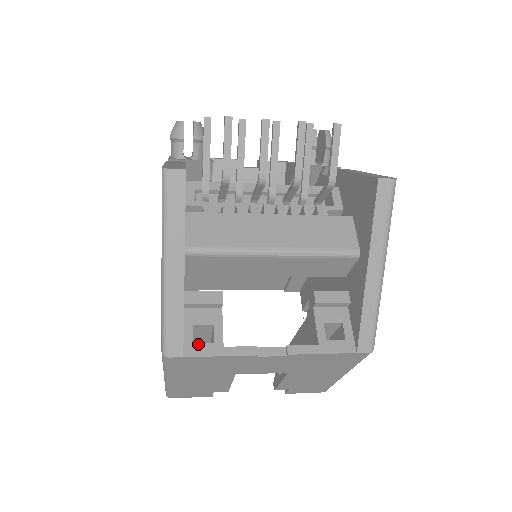
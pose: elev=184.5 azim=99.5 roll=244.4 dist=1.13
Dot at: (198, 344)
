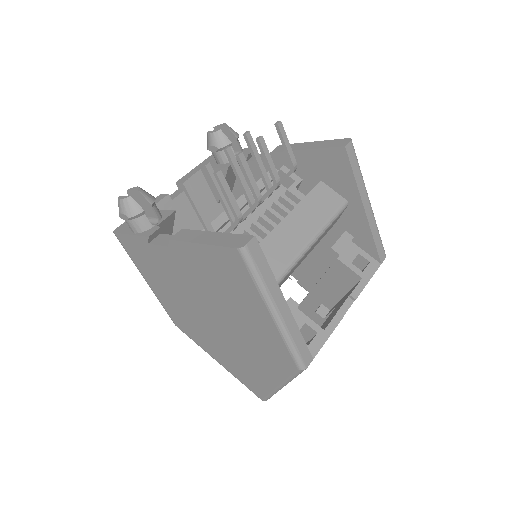
Dot at: (311, 343)
